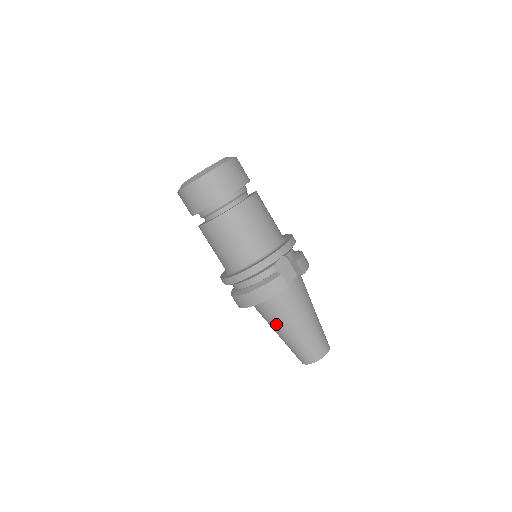
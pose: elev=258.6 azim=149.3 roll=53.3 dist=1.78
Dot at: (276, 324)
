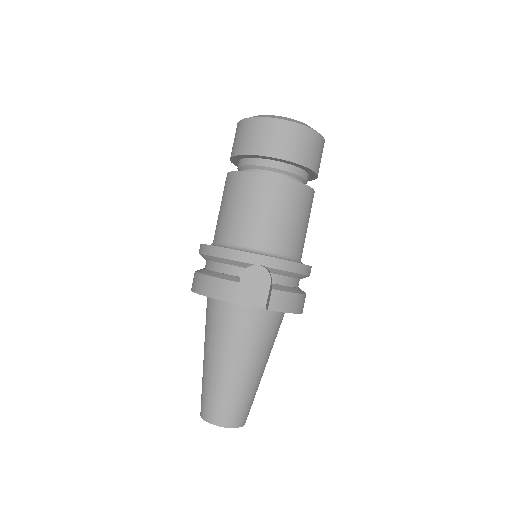
Dot at: (206, 338)
